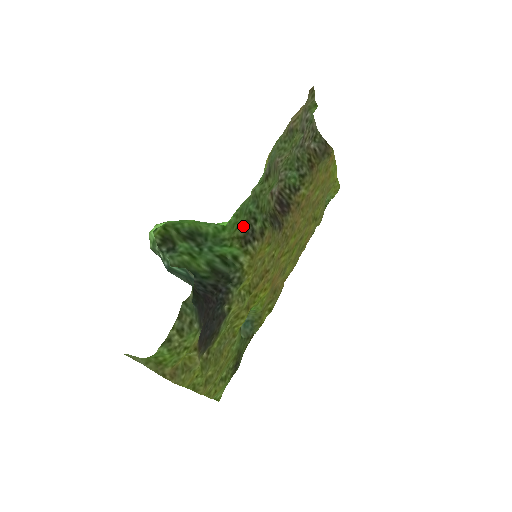
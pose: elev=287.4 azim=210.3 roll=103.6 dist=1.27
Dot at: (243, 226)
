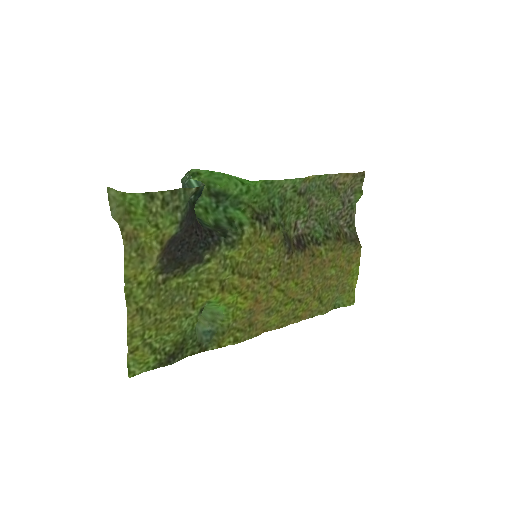
Dot at: (262, 208)
